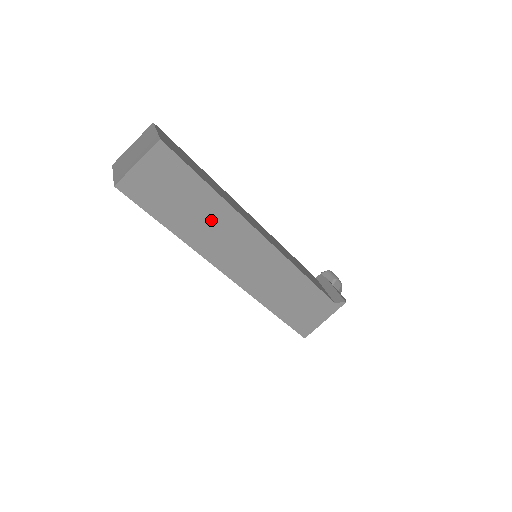
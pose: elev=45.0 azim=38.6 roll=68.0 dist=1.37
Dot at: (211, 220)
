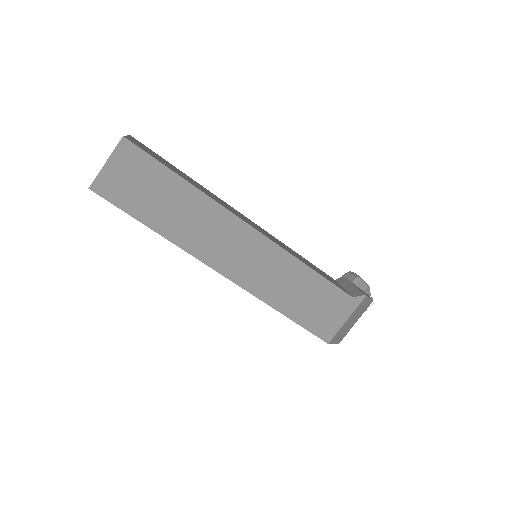
Dot at: (190, 213)
